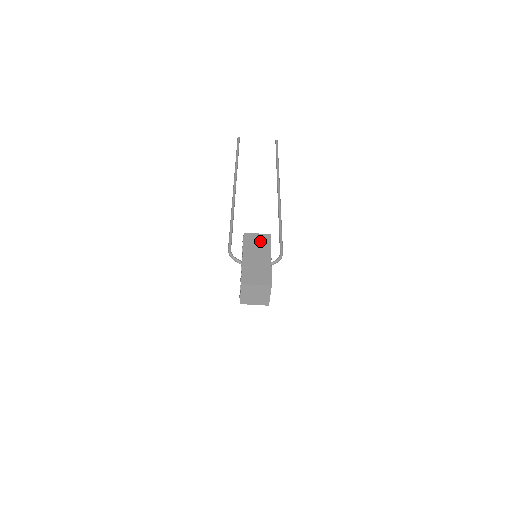
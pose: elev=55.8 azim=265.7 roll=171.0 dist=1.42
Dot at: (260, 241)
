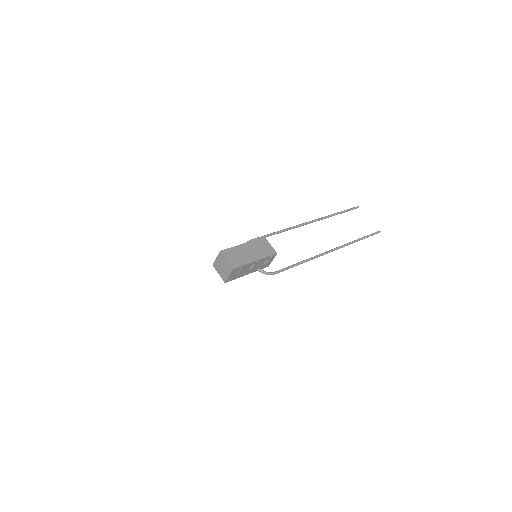
Dot at: (266, 249)
